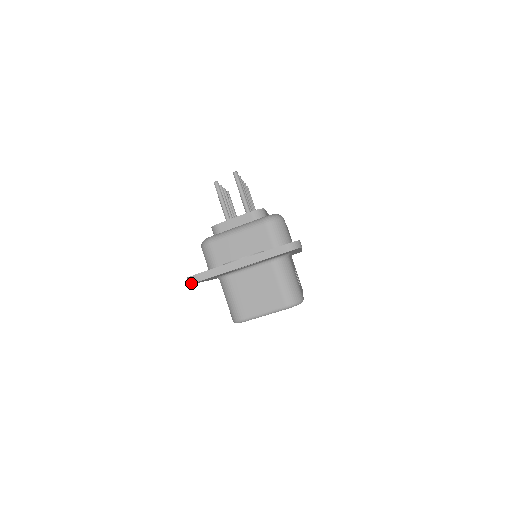
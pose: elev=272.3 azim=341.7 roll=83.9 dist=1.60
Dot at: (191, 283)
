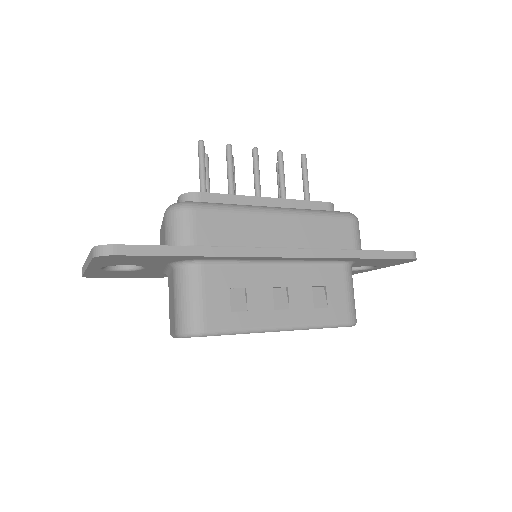
Dot at: (86, 276)
